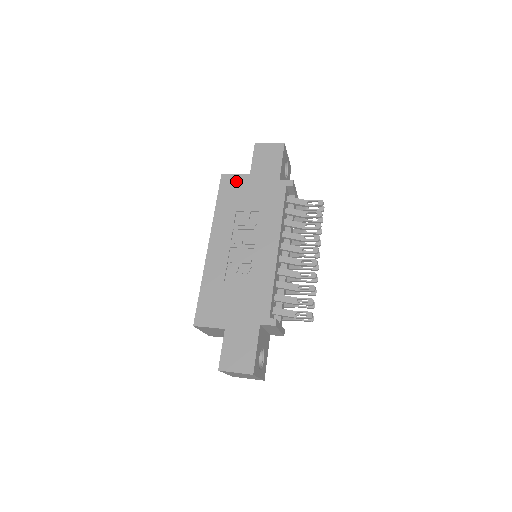
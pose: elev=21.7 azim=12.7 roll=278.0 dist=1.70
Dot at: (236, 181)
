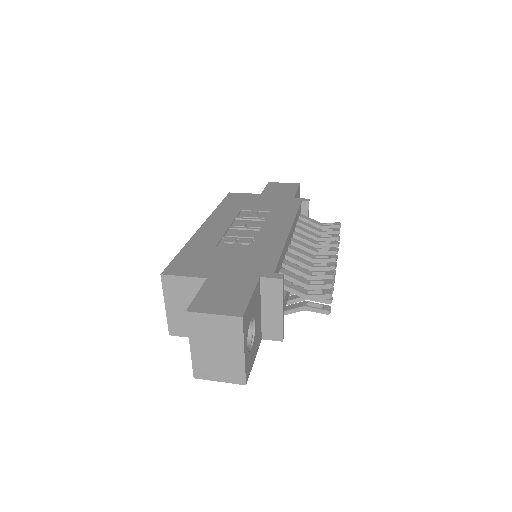
Dot at: (245, 196)
